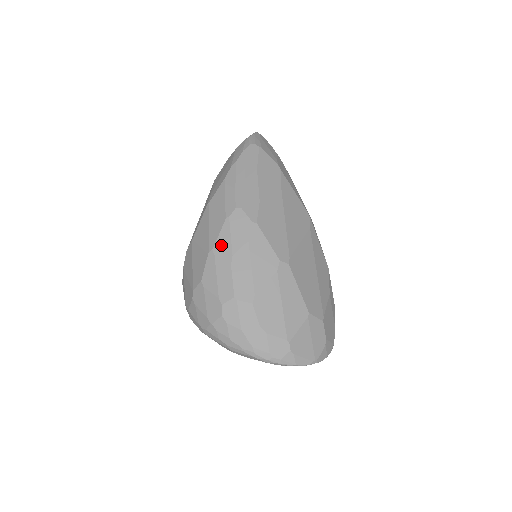
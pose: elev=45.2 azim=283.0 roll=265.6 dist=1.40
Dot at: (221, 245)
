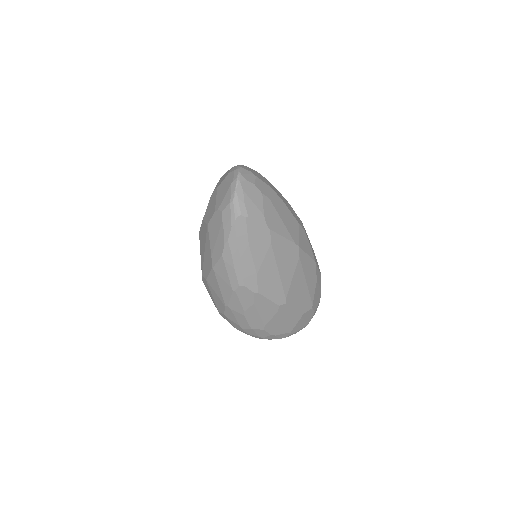
Dot at: (234, 305)
